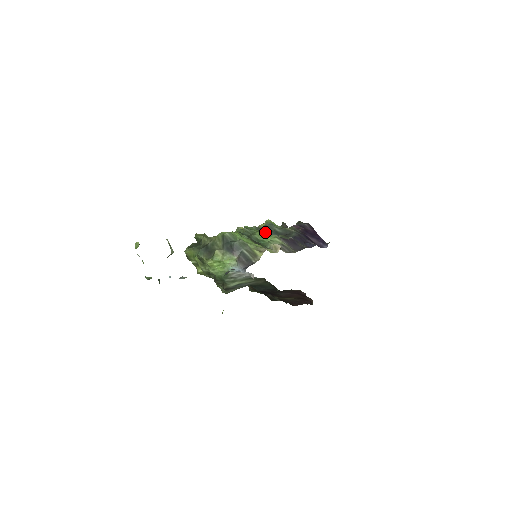
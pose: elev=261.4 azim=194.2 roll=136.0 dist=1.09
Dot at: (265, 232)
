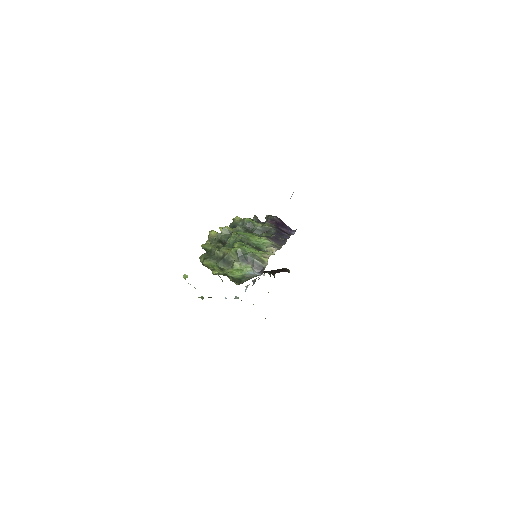
Dot at: (255, 235)
